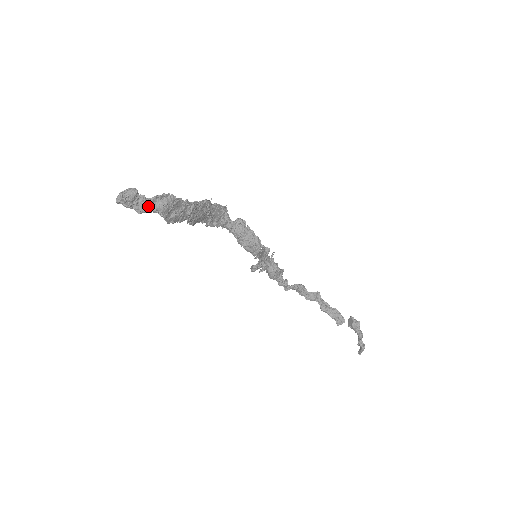
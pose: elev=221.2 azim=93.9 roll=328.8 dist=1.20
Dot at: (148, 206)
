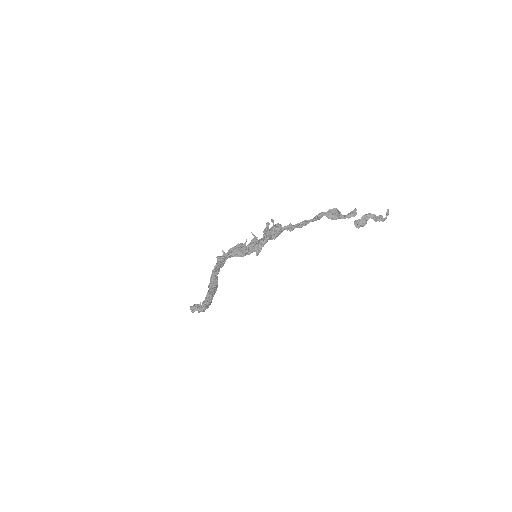
Dot at: occluded
